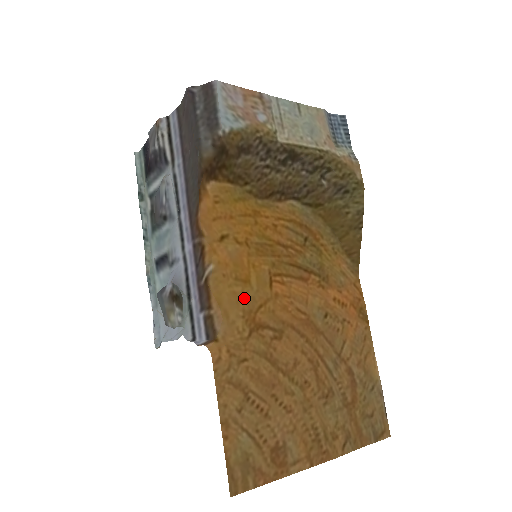
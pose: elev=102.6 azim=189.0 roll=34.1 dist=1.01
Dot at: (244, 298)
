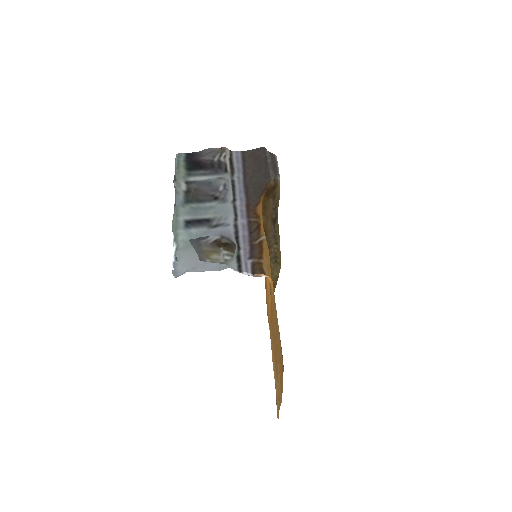
Dot at: occluded
